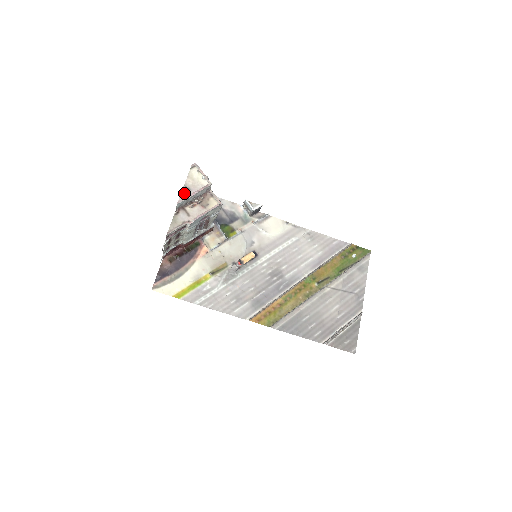
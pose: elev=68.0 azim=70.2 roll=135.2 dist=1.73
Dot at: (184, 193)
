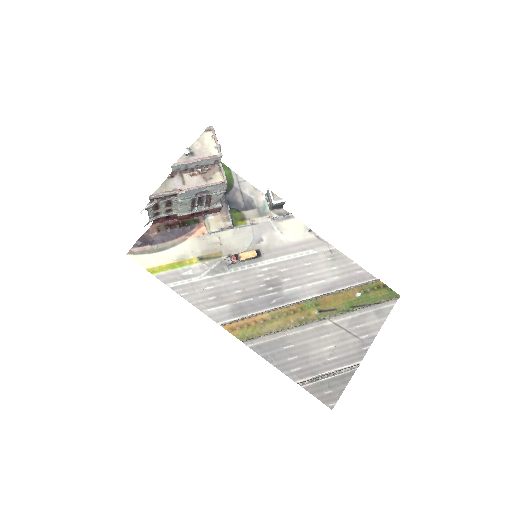
Dot at: (186, 156)
